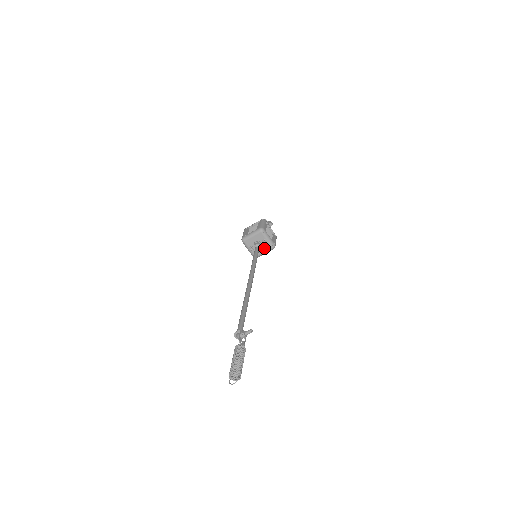
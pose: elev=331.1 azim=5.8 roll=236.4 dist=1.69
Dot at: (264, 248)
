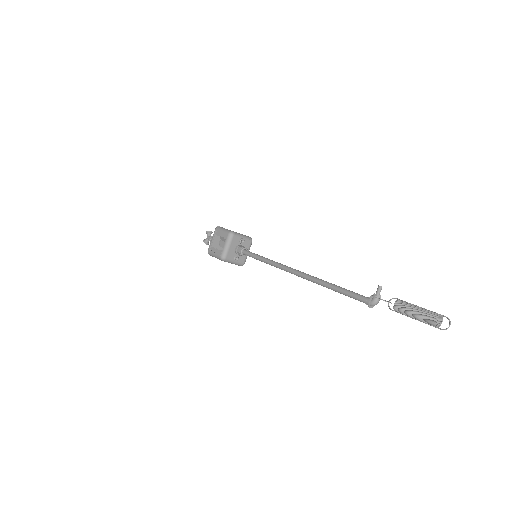
Dot at: occluded
